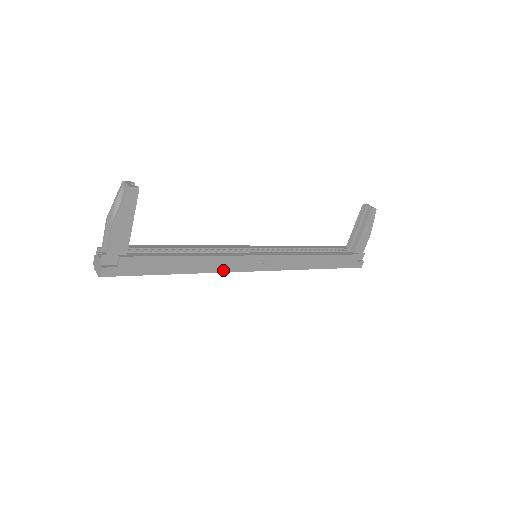
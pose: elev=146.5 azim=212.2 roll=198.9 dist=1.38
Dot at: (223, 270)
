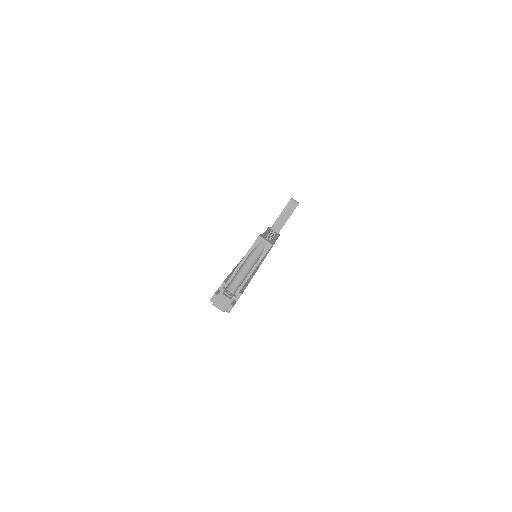
Dot at: occluded
